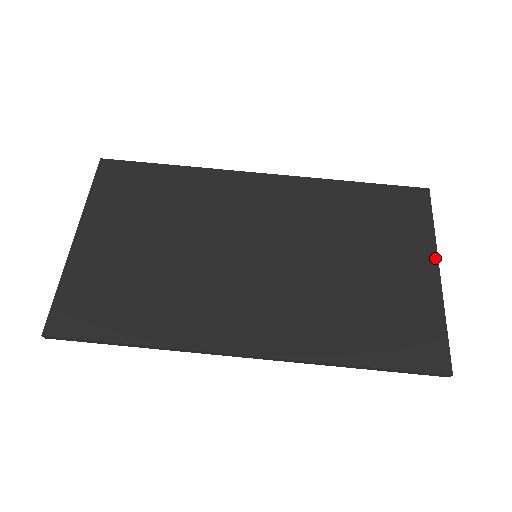
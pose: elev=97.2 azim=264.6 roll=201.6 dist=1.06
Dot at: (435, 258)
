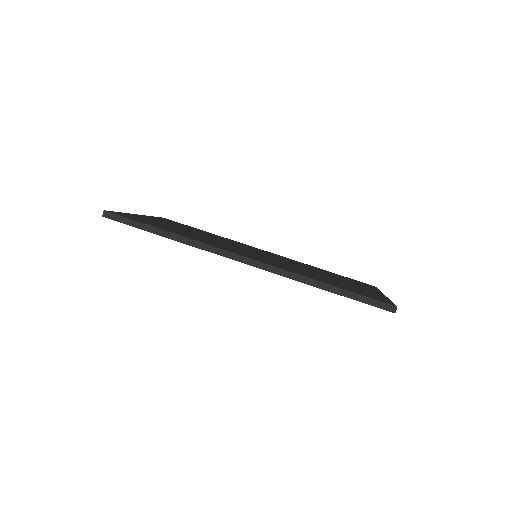
Dot at: (381, 293)
